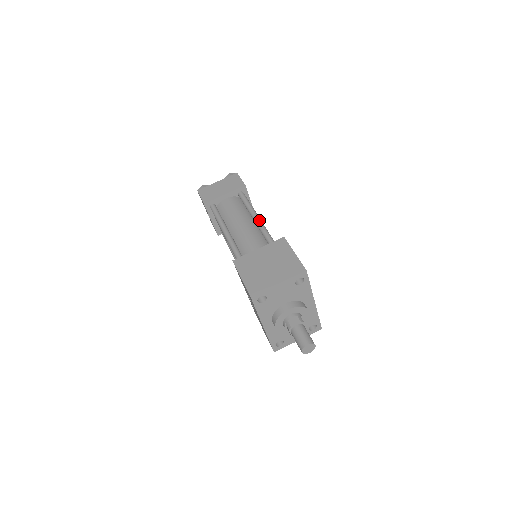
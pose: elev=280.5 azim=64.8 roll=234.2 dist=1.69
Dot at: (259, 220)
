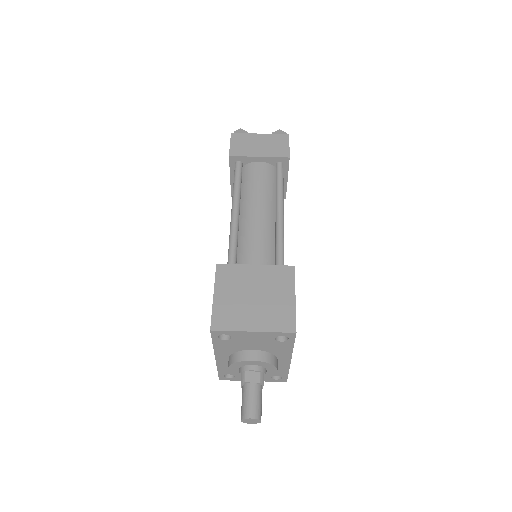
Dot at: (281, 215)
